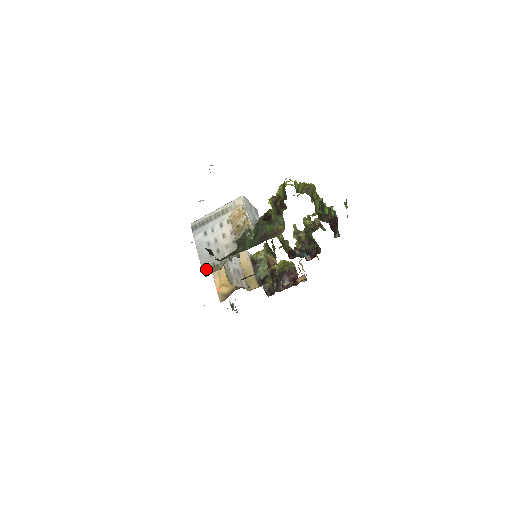
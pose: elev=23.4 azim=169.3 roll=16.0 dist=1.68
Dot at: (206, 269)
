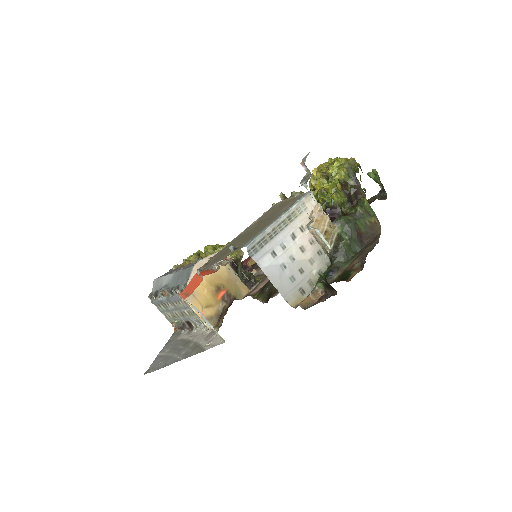
Dot at: (294, 300)
